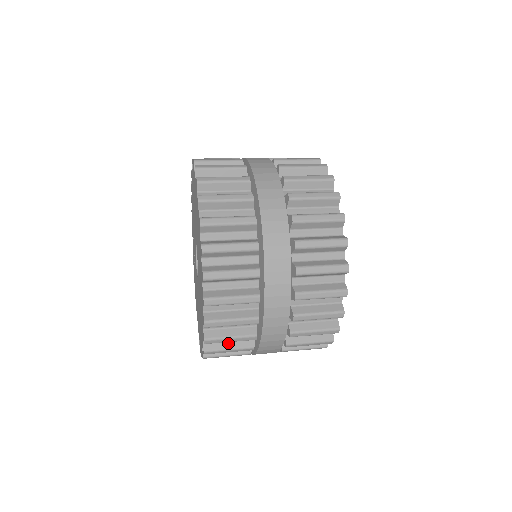
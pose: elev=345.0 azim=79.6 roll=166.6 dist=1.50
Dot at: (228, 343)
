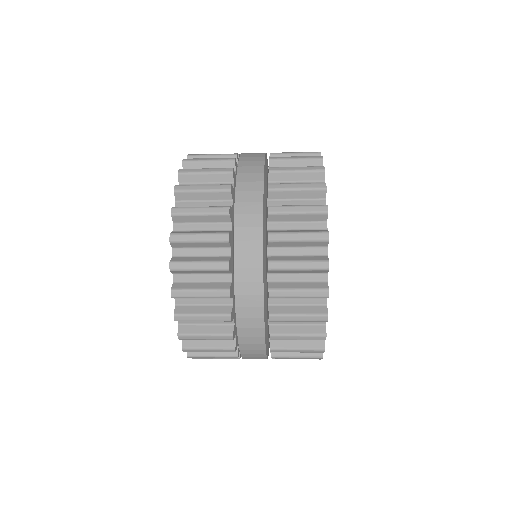
Dot at: occluded
